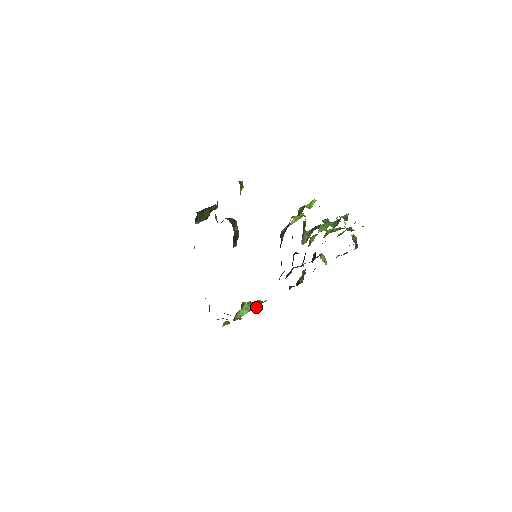
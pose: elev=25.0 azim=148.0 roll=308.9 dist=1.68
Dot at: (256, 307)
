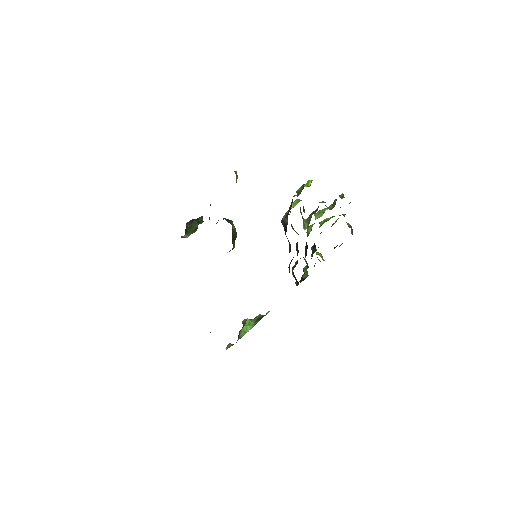
Dot at: occluded
